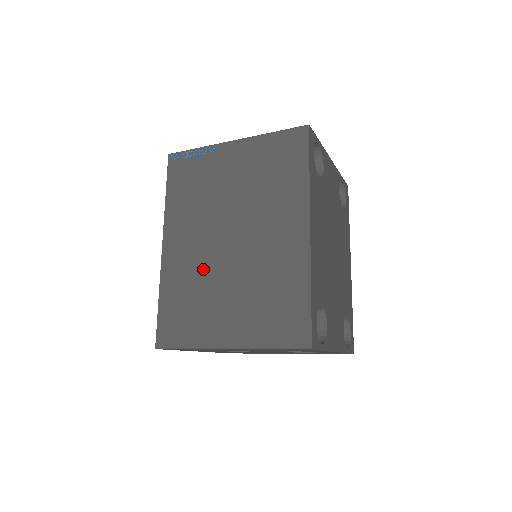
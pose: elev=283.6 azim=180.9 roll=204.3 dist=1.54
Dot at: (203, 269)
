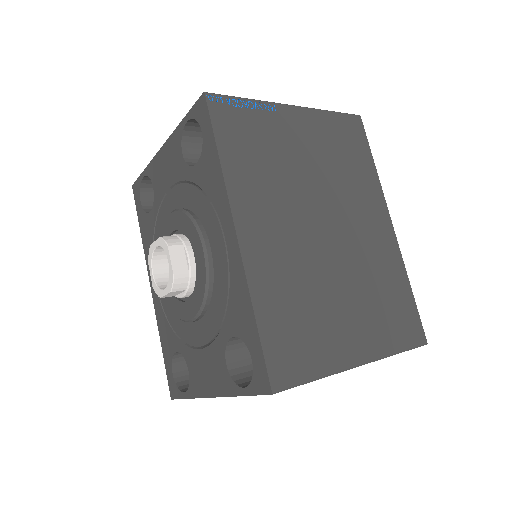
Dot at: (305, 267)
